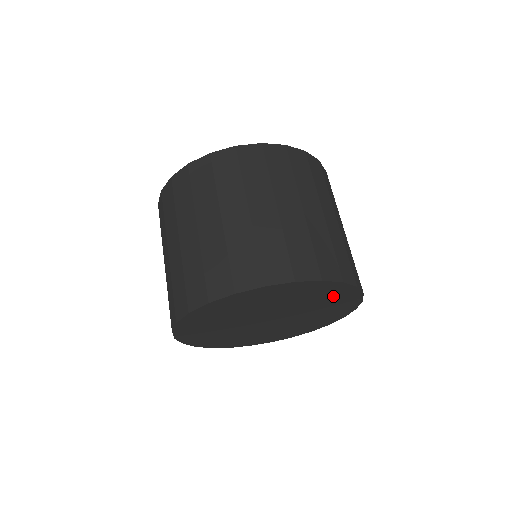
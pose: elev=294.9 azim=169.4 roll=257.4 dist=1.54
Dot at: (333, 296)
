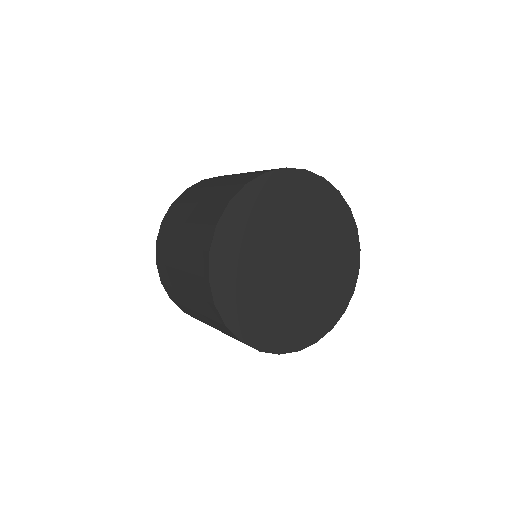
Dot at: (342, 237)
